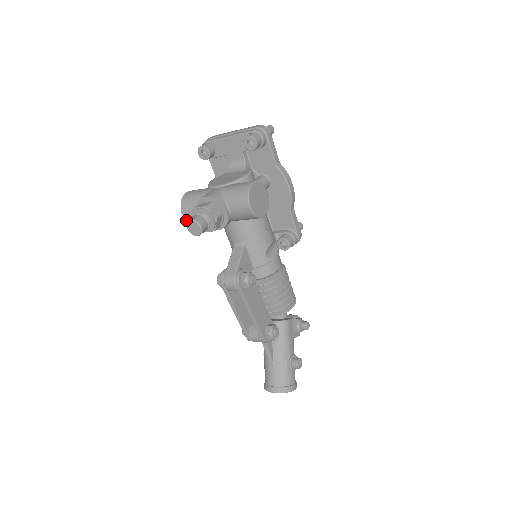
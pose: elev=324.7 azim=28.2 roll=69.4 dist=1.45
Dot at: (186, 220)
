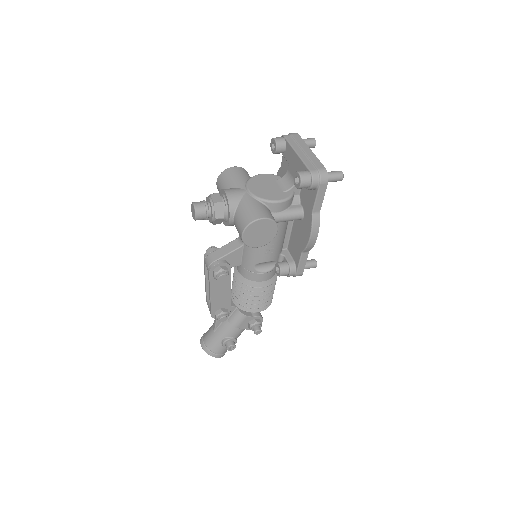
Dot at: (217, 188)
